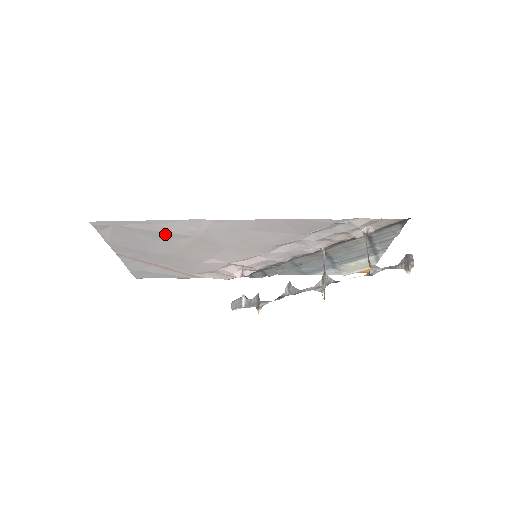
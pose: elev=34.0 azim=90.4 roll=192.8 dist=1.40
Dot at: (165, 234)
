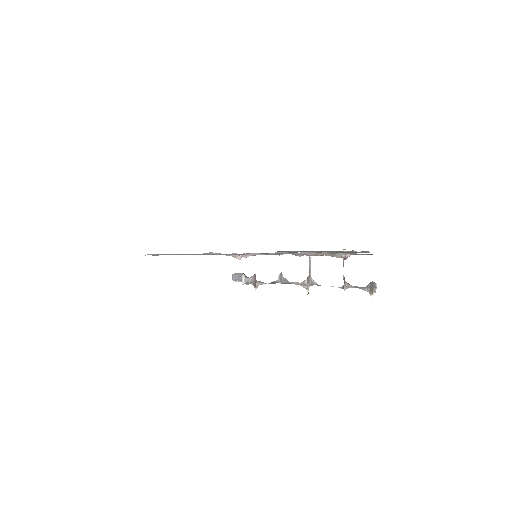
Dot at: occluded
